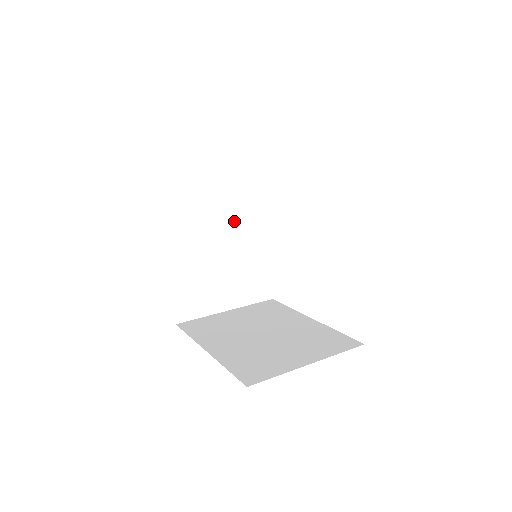
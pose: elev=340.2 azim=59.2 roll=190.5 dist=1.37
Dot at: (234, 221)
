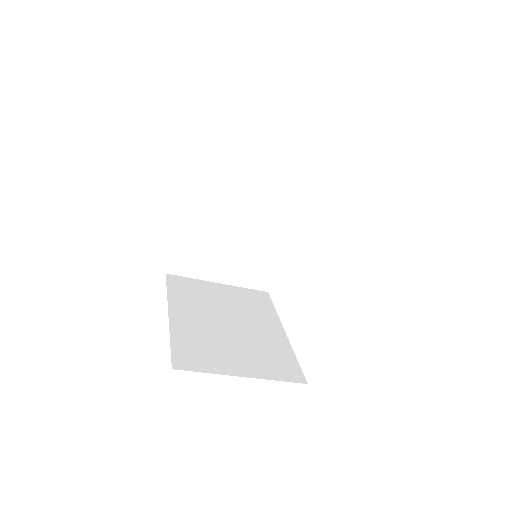
Dot at: (245, 313)
